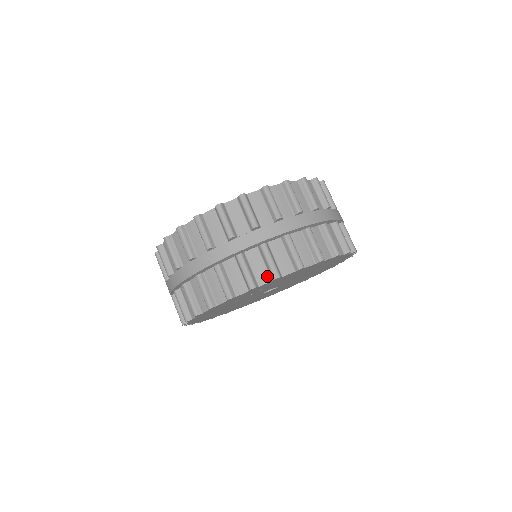
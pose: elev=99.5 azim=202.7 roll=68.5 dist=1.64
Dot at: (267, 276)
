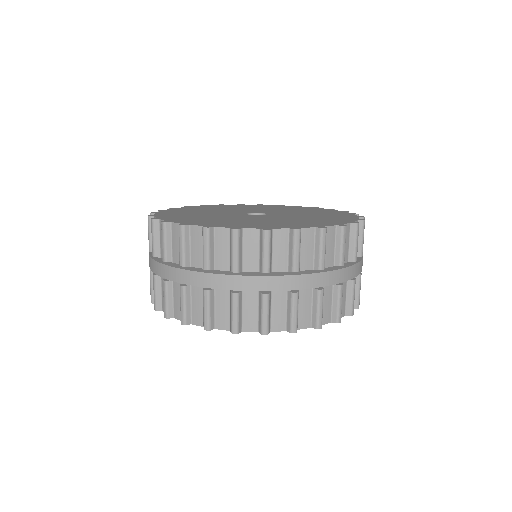
Dot at: (283, 324)
